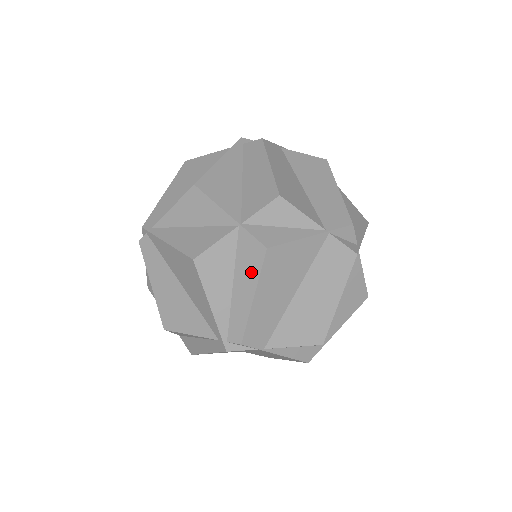
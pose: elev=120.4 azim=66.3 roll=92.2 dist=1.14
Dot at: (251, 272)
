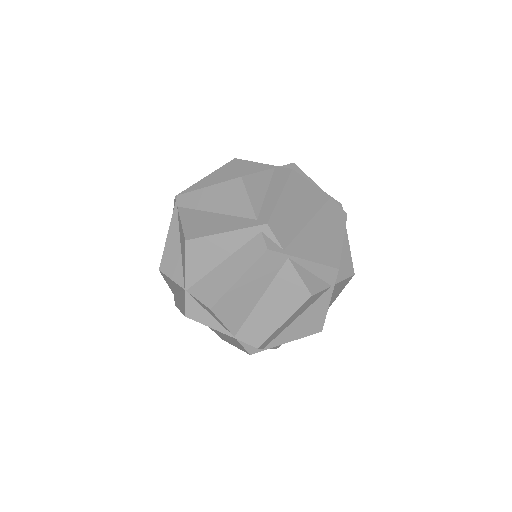
Dot at: (181, 306)
